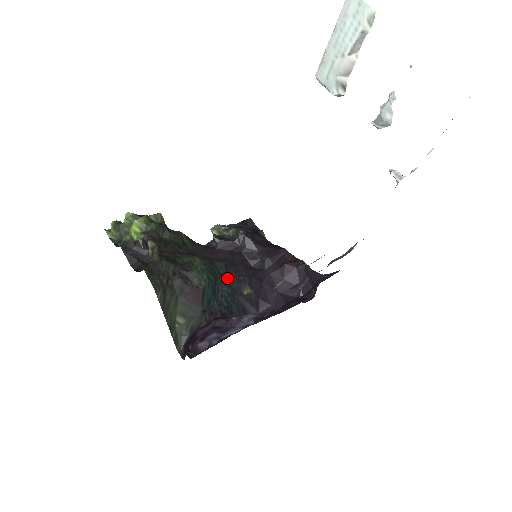
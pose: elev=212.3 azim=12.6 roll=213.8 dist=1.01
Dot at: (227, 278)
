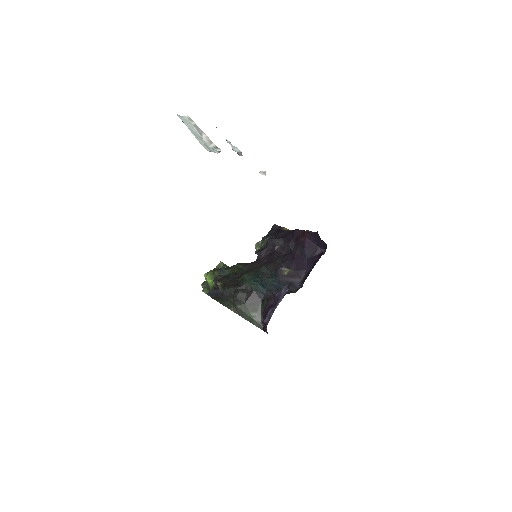
Dot at: (270, 273)
